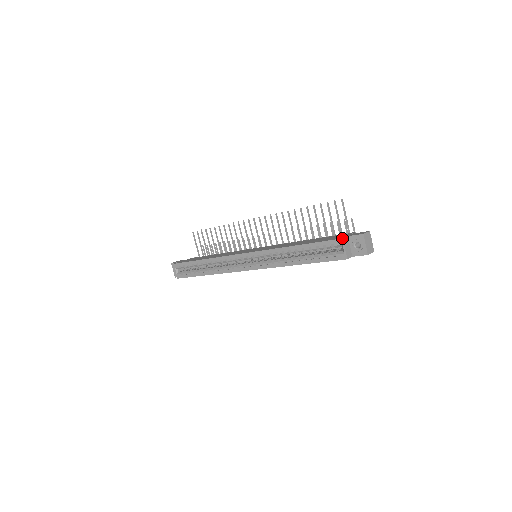
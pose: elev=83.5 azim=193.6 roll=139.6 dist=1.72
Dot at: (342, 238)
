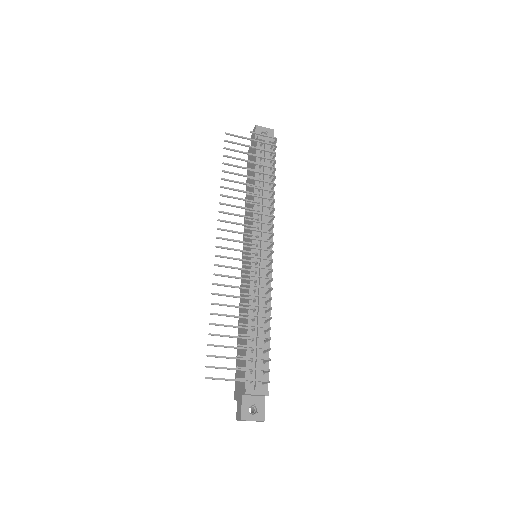
Dot at: occluded
